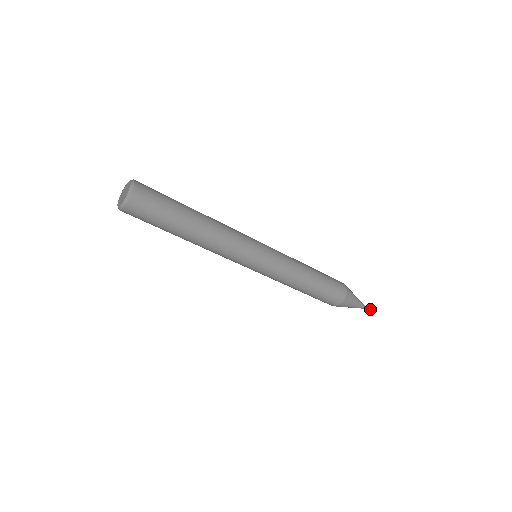
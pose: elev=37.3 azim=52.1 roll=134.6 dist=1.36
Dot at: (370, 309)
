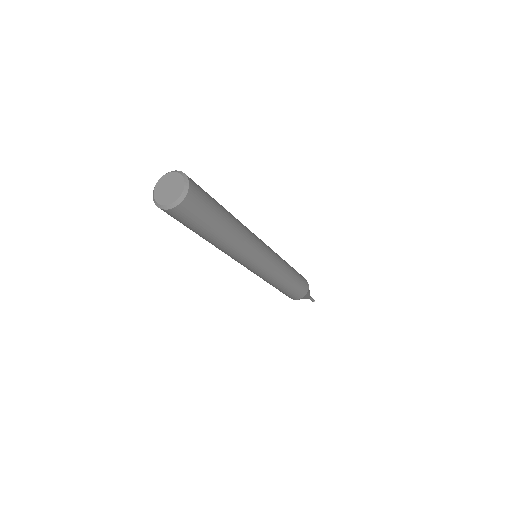
Dot at: (312, 299)
